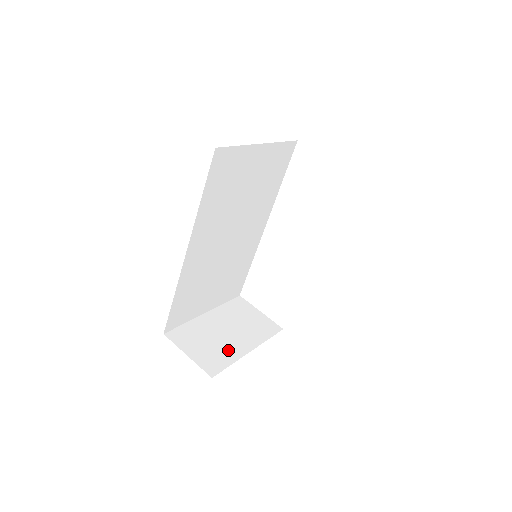
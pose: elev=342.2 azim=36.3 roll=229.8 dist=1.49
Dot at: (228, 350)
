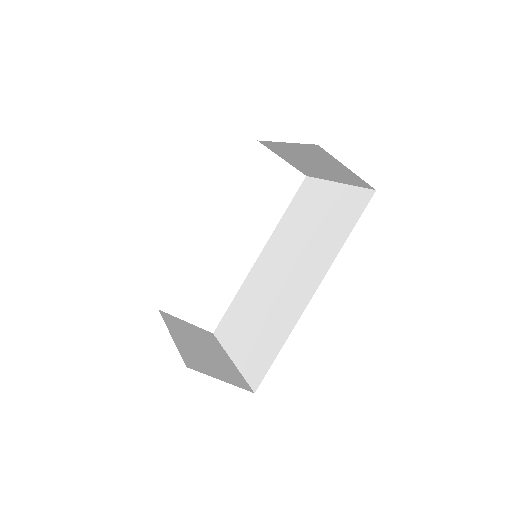
Dot at: (225, 364)
